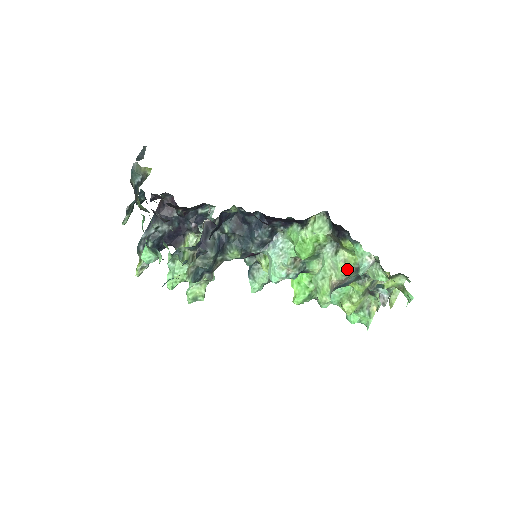
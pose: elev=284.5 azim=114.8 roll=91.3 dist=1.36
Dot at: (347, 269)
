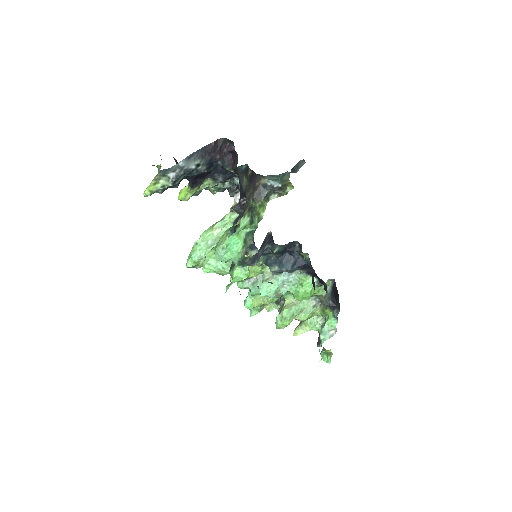
Dot at: (309, 318)
